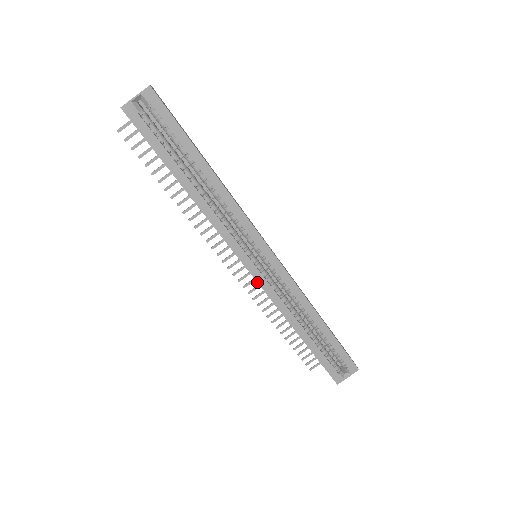
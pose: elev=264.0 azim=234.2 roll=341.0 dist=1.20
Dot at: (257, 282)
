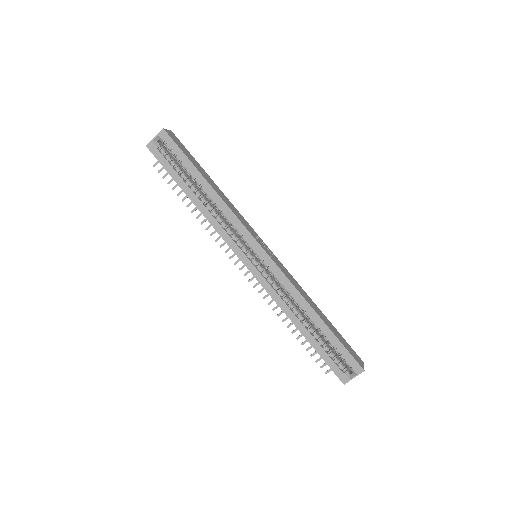
Dot at: (254, 276)
